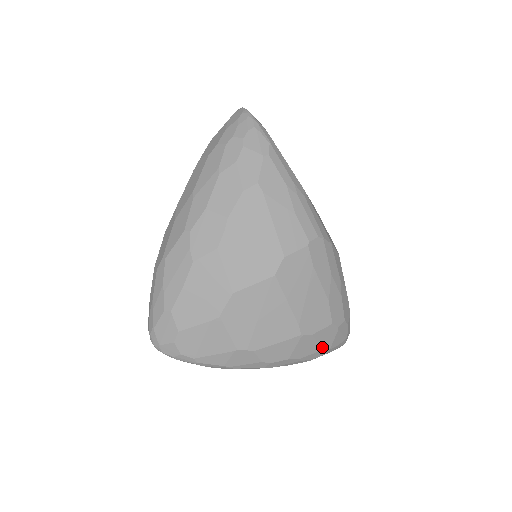
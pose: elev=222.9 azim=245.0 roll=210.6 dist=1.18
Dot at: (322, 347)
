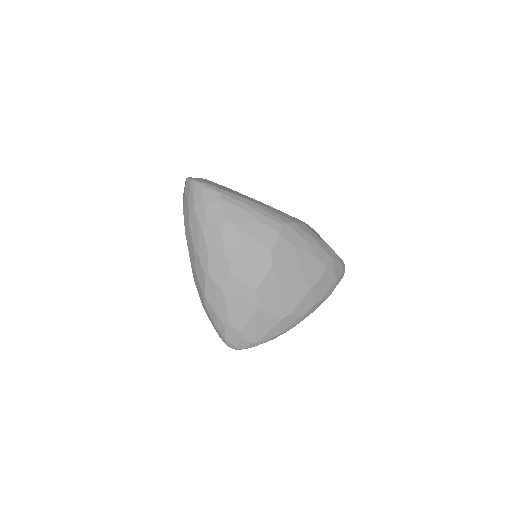
Dot at: (330, 284)
